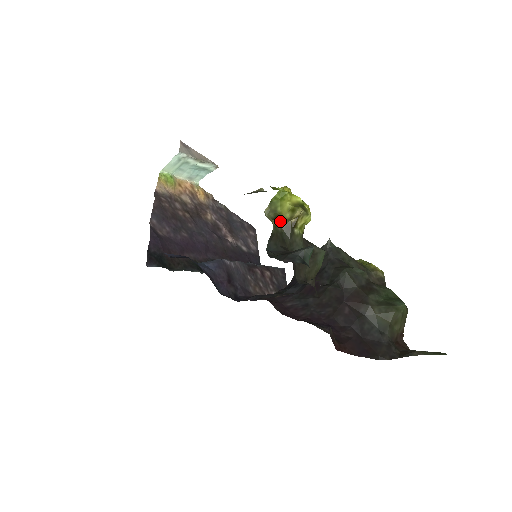
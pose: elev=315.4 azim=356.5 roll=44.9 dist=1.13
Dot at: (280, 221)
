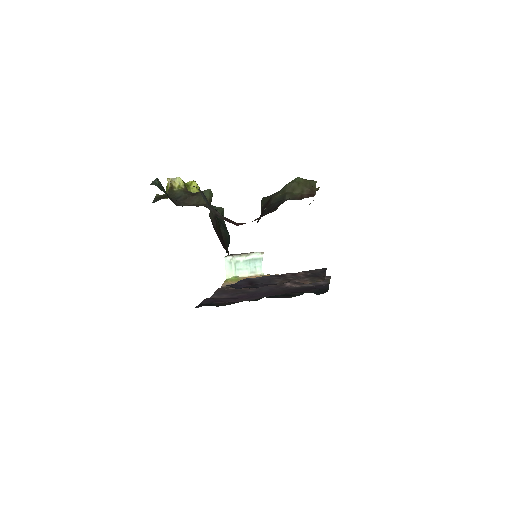
Dot at: occluded
